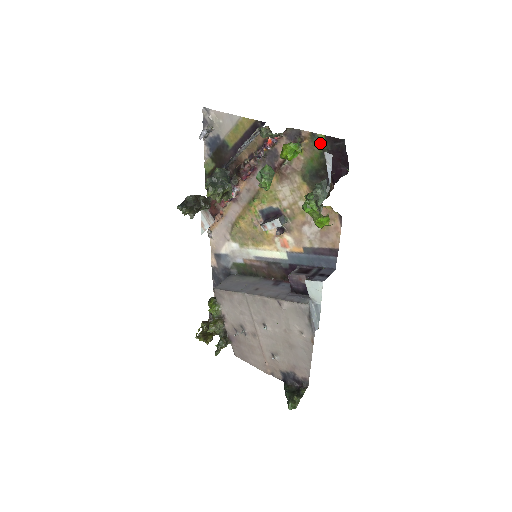
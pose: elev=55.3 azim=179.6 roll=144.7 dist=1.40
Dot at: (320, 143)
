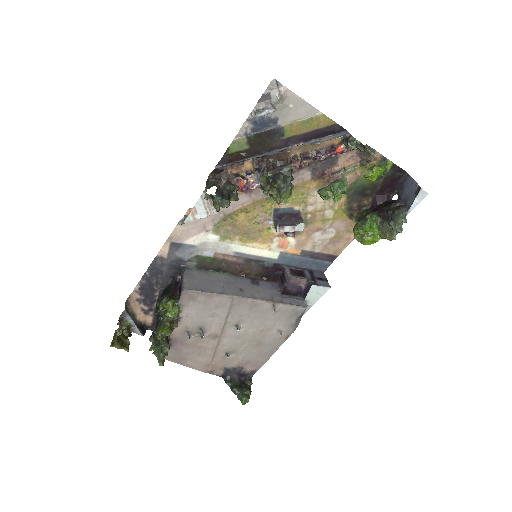
Dot at: occluded
